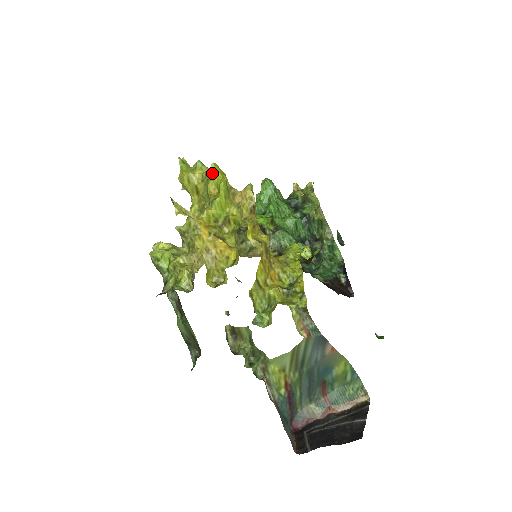
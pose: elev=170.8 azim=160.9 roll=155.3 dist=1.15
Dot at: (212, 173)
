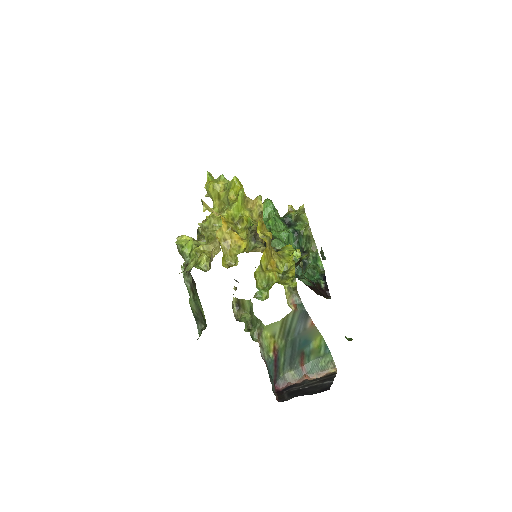
Dot at: (233, 184)
